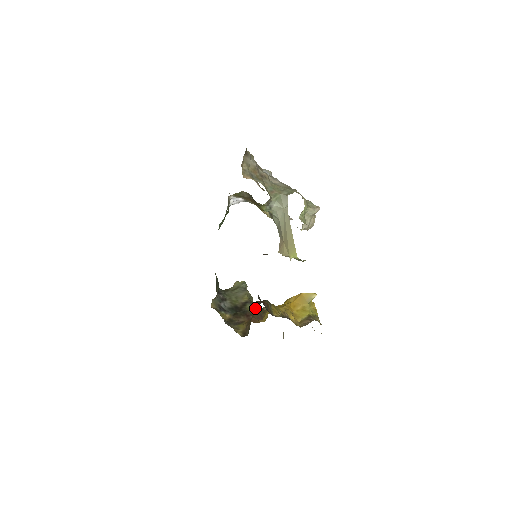
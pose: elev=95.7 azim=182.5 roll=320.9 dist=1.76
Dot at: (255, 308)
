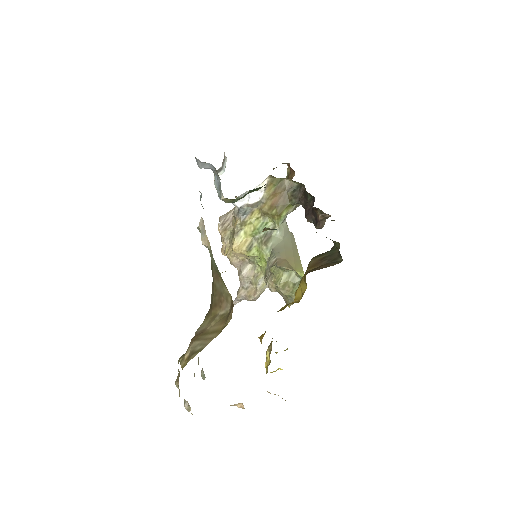
Dot at: occluded
